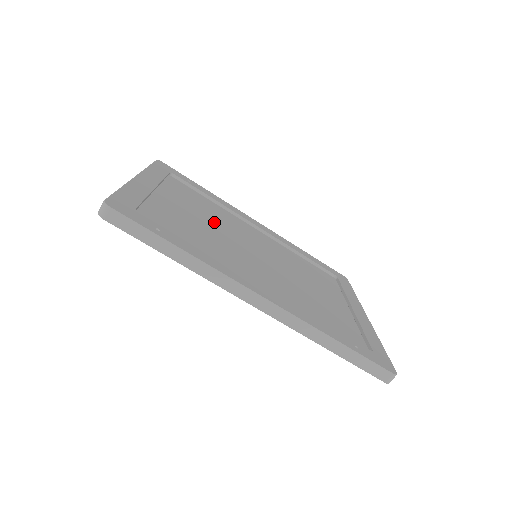
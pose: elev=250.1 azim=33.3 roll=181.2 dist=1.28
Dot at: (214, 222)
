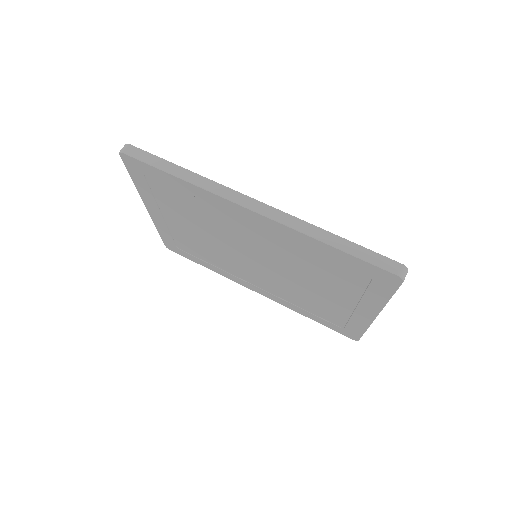
Dot at: occluded
